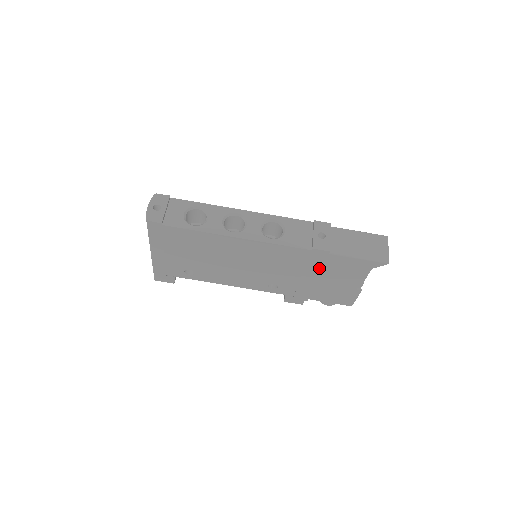
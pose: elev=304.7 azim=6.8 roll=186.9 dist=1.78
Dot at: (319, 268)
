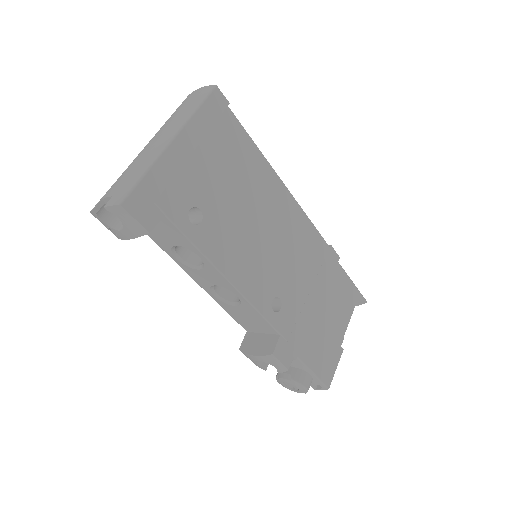
Dot at: (325, 284)
